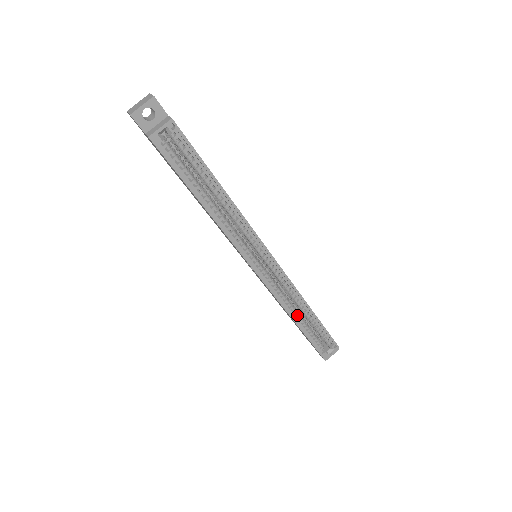
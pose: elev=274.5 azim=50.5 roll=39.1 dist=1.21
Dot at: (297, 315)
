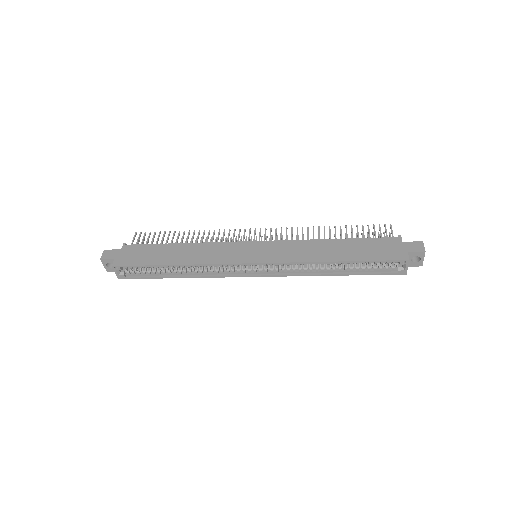
Dot at: (330, 269)
